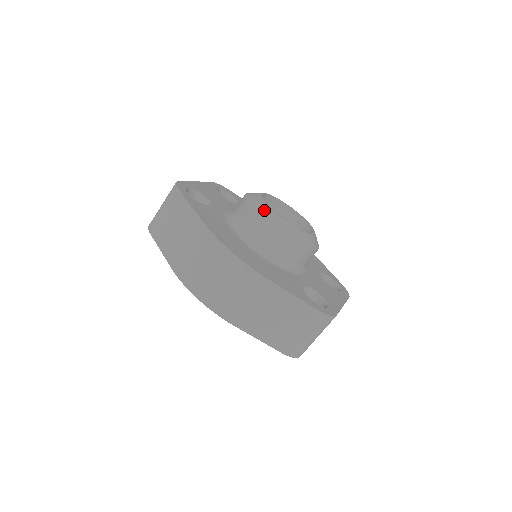
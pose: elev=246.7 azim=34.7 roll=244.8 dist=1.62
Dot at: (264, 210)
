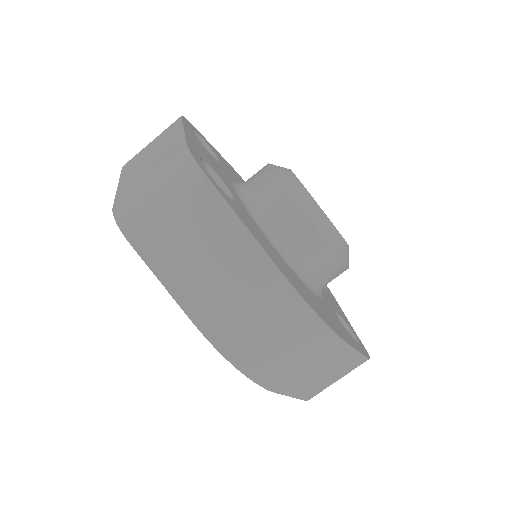
Dot at: (322, 220)
